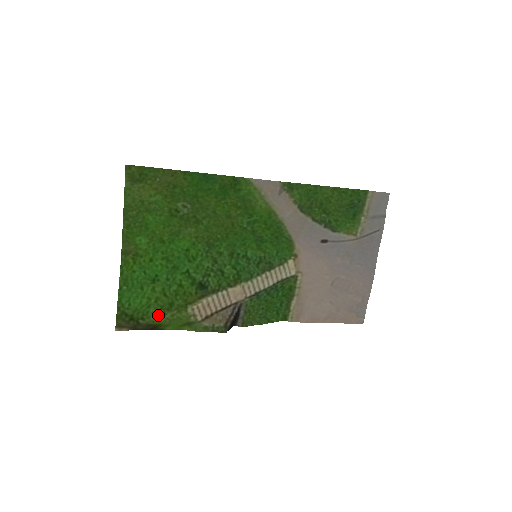
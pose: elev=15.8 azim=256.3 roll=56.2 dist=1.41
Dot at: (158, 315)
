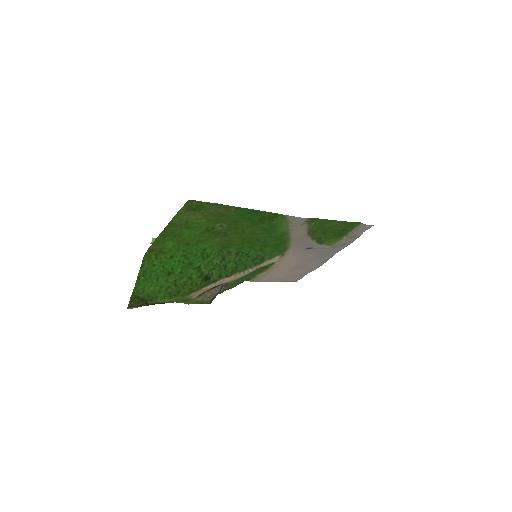
Dot at: (165, 298)
